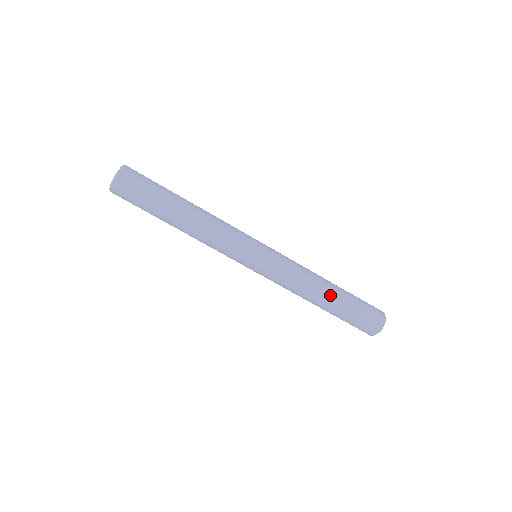
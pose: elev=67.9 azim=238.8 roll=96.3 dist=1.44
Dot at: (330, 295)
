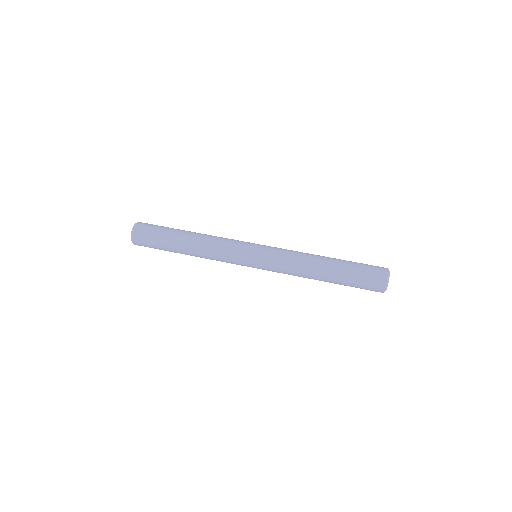
Dot at: (327, 263)
